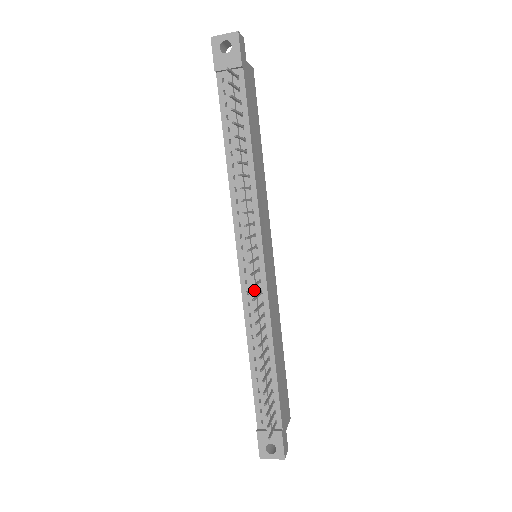
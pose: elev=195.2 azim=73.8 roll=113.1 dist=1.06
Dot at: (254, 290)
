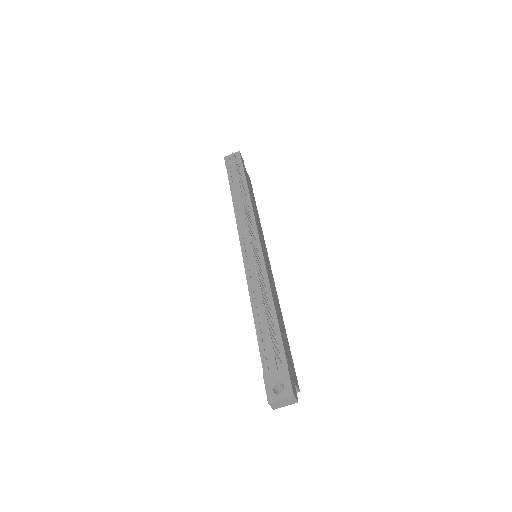
Dot at: (254, 264)
